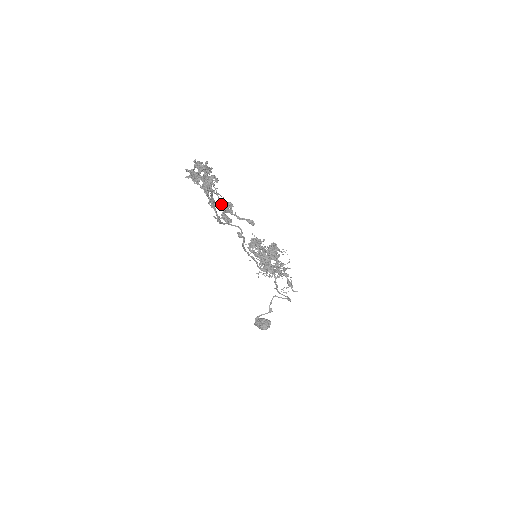
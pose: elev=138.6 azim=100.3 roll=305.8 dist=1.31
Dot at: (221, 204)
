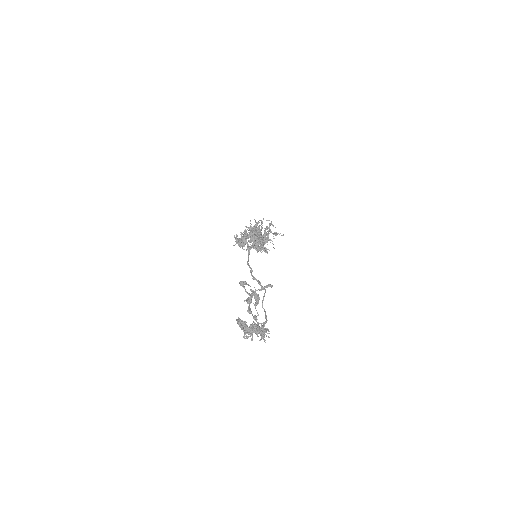
Dot at: (249, 300)
